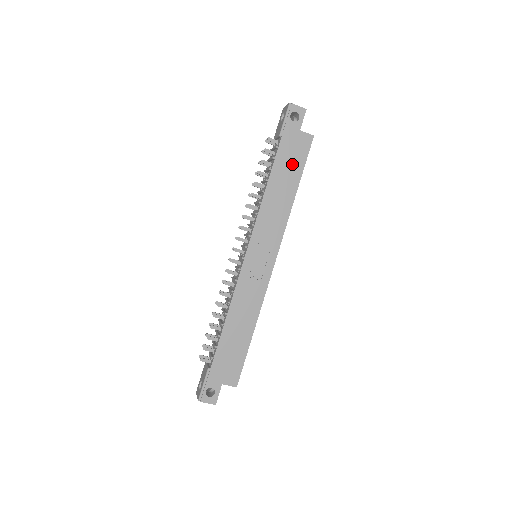
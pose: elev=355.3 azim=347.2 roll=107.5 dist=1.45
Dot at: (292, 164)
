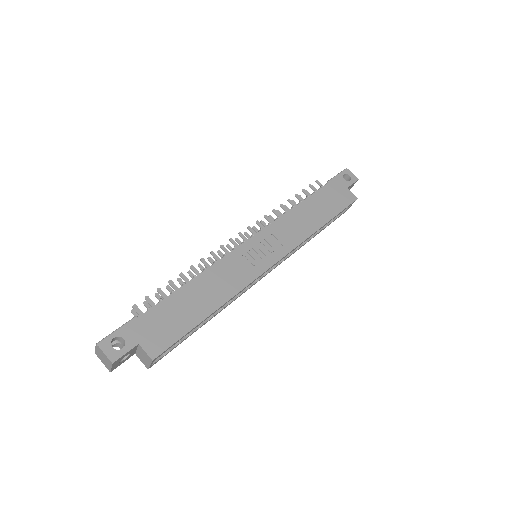
Dot at: (330, 204)
